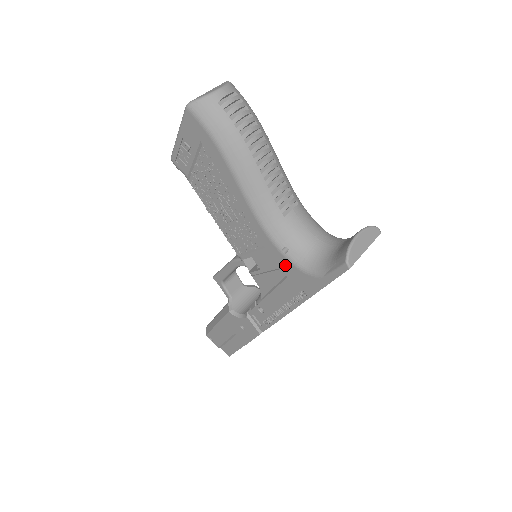
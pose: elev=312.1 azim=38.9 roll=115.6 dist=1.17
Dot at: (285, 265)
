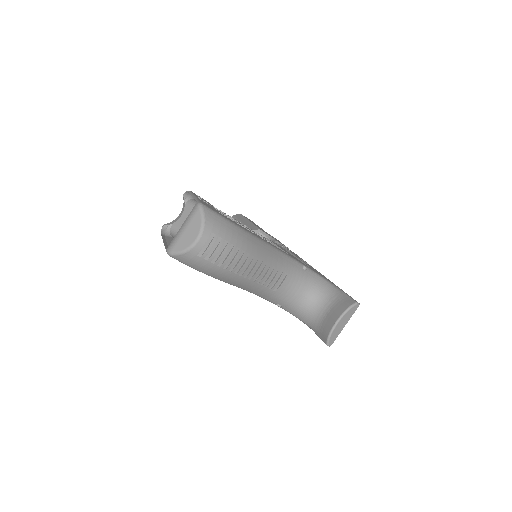
Dot at: occluded
